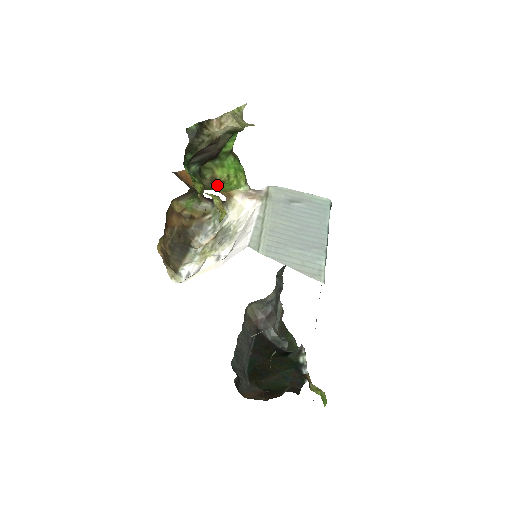
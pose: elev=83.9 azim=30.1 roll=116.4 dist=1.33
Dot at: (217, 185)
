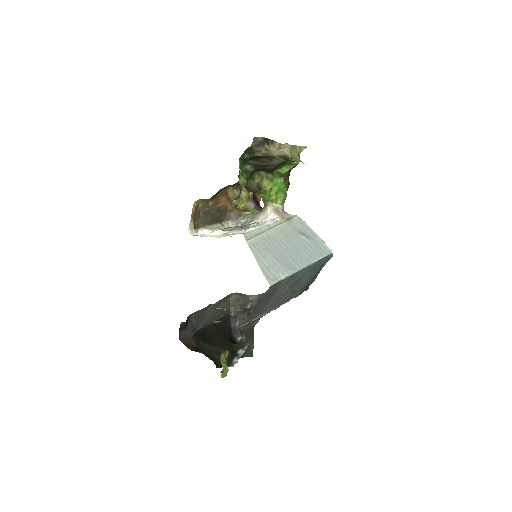
Dot at: (260, 191)
